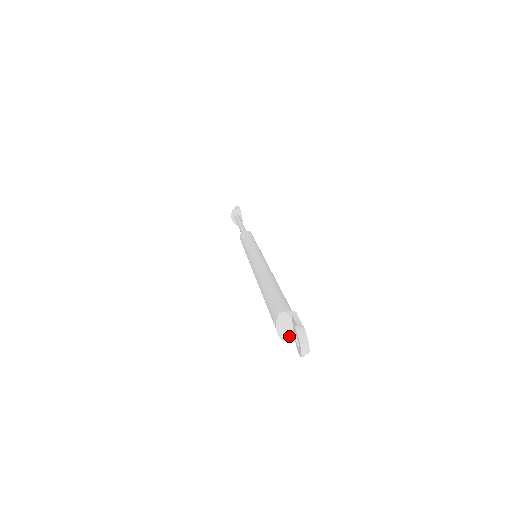
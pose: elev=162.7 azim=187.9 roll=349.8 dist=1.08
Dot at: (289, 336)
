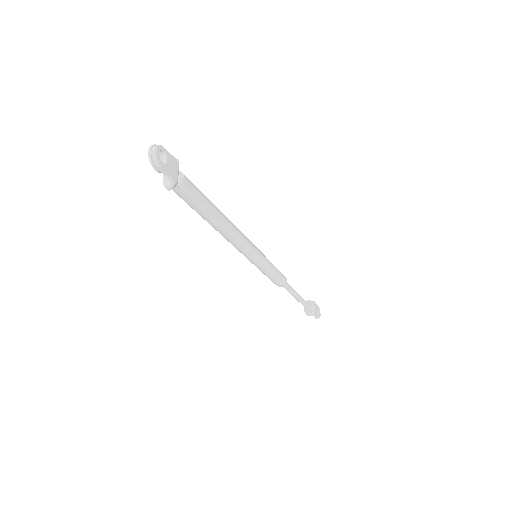
Dot at: (170, 183)
